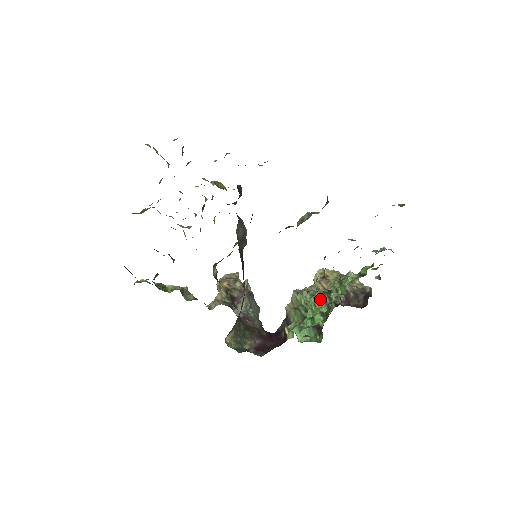
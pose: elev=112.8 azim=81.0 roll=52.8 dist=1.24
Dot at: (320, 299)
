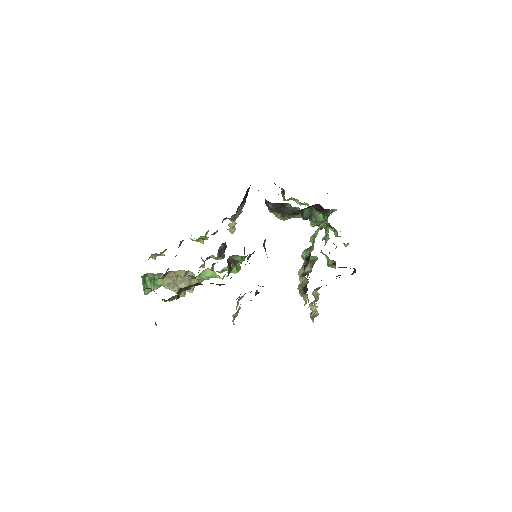
Dot at: occluded
